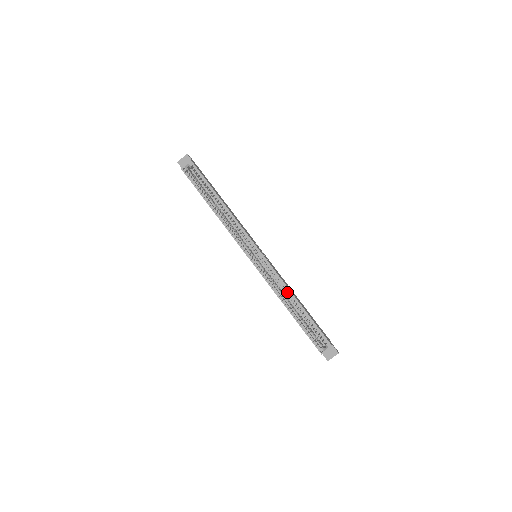
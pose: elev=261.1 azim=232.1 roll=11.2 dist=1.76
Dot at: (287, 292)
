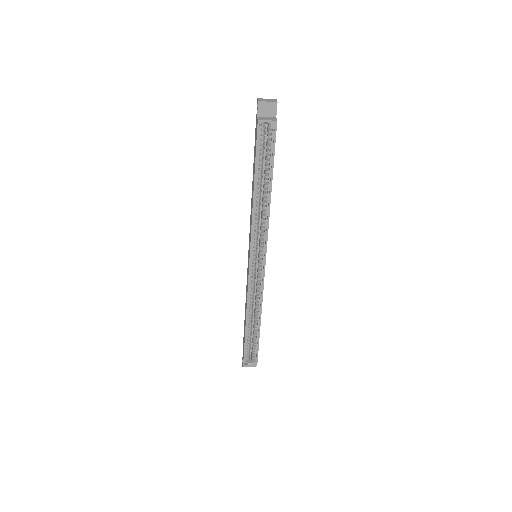
Dot at: occluded
